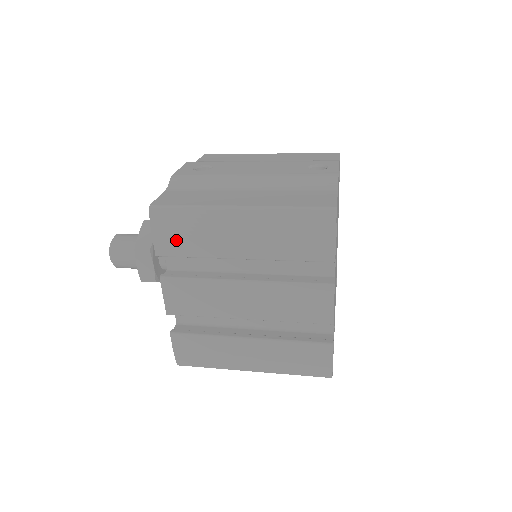
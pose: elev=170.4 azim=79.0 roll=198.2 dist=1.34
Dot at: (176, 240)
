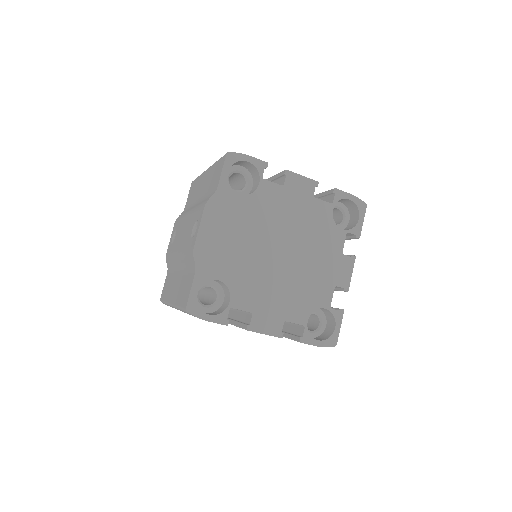
Dot at: occluded
